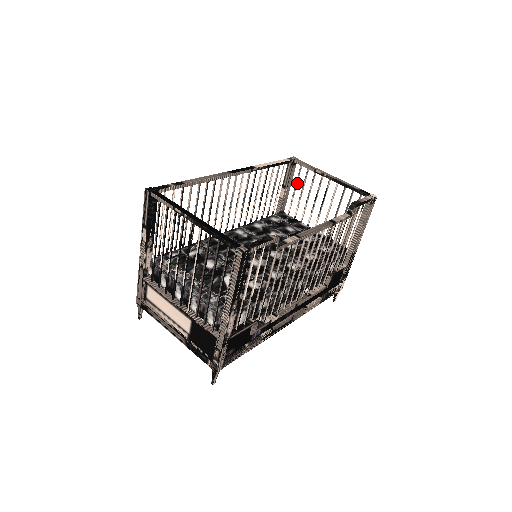
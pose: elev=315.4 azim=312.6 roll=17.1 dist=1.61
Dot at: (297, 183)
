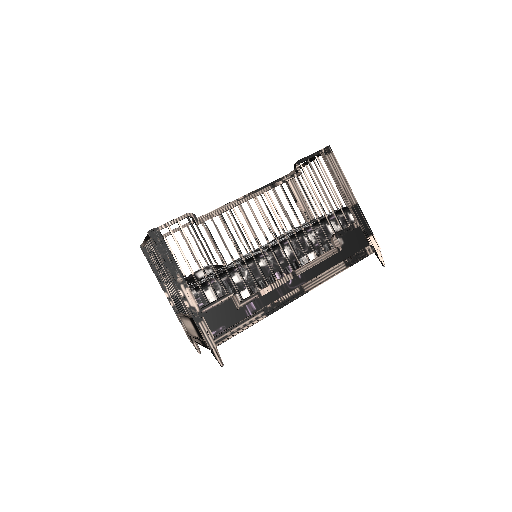
Dot at: (301, 191)
